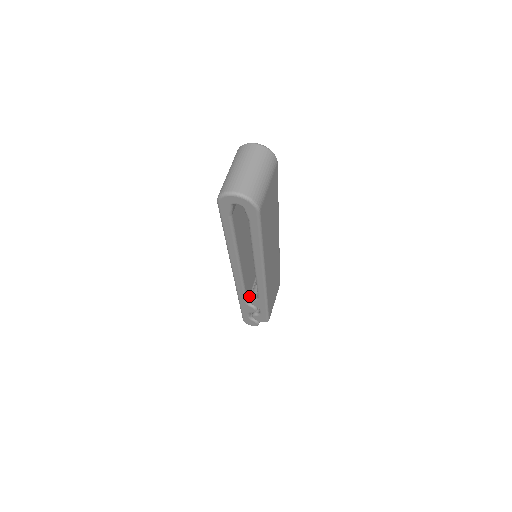
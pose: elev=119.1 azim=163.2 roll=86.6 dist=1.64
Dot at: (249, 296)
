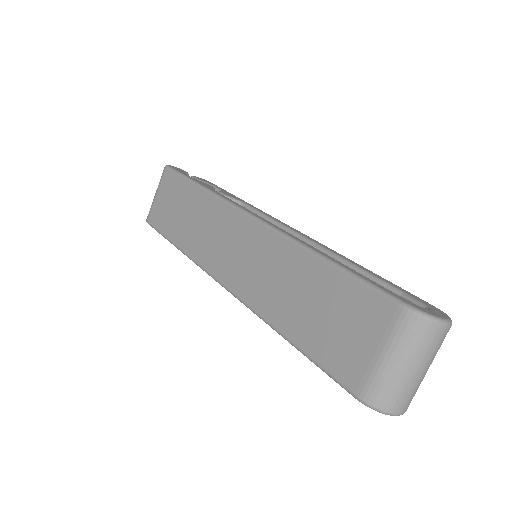
Dot at: occluded
